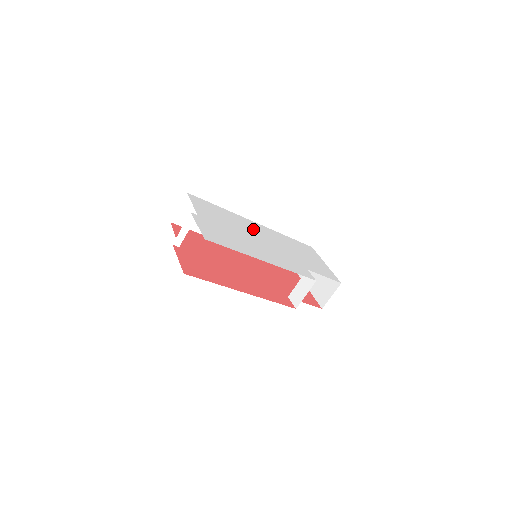
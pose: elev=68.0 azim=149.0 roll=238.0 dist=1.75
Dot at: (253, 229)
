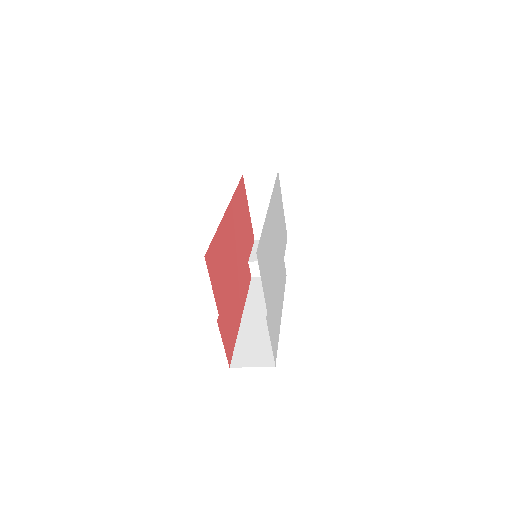
Dot at: (272, 236)
